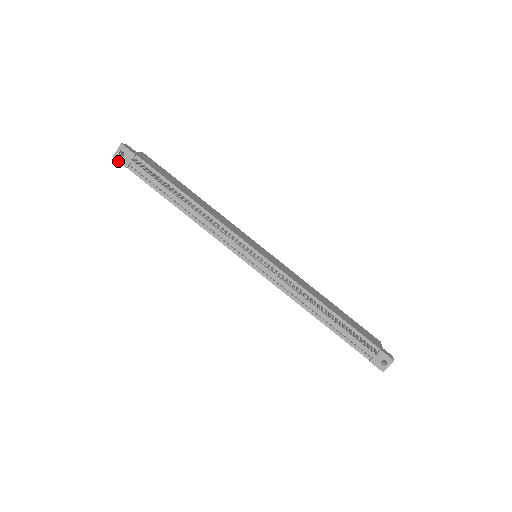
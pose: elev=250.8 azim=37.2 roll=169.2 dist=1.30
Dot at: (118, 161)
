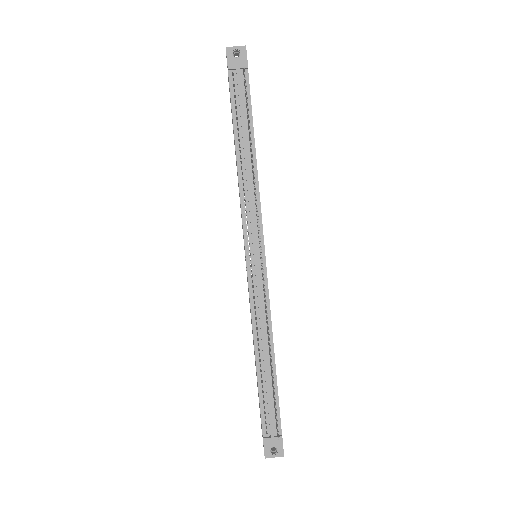
Dot at: (227, 55)
